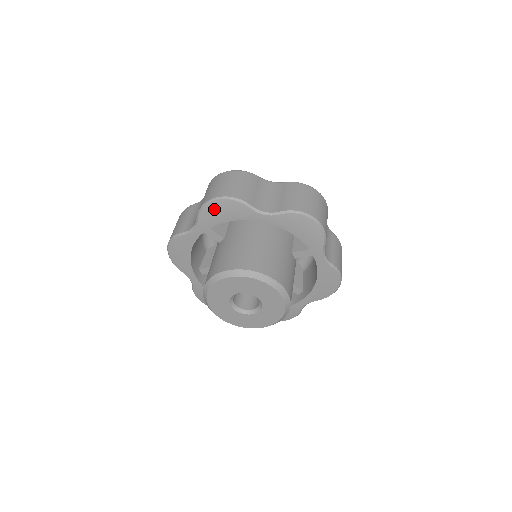
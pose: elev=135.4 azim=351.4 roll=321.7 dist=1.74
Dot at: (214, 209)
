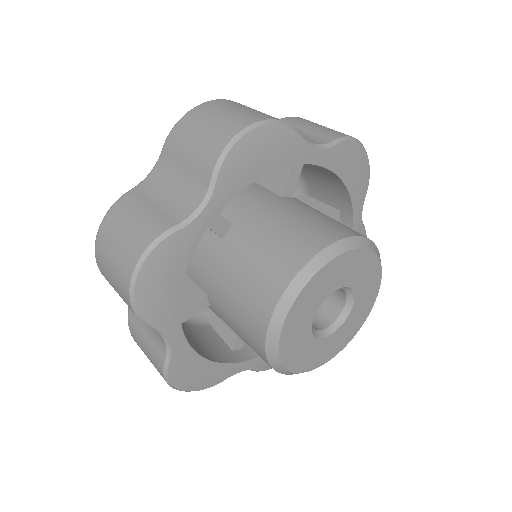
Dot at: (150, 294)
